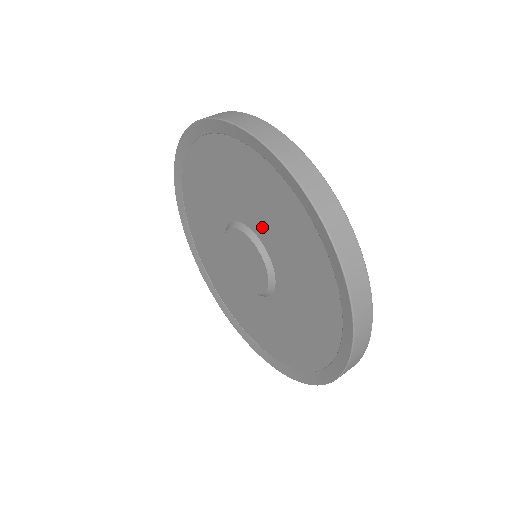
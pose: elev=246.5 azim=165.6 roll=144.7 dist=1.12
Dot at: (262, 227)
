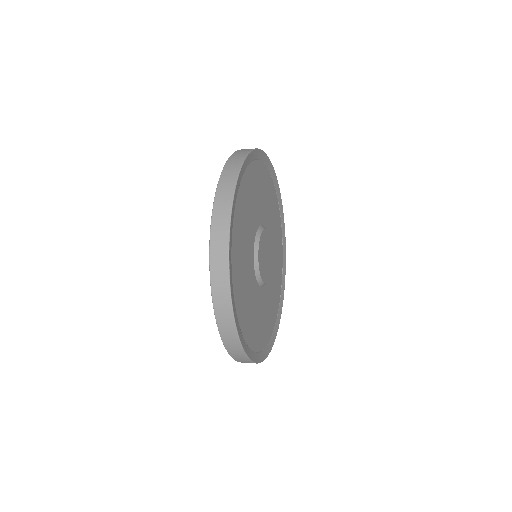
Dot at: occluded
